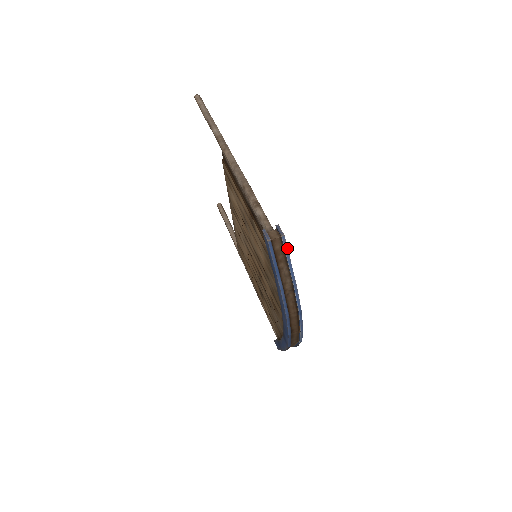
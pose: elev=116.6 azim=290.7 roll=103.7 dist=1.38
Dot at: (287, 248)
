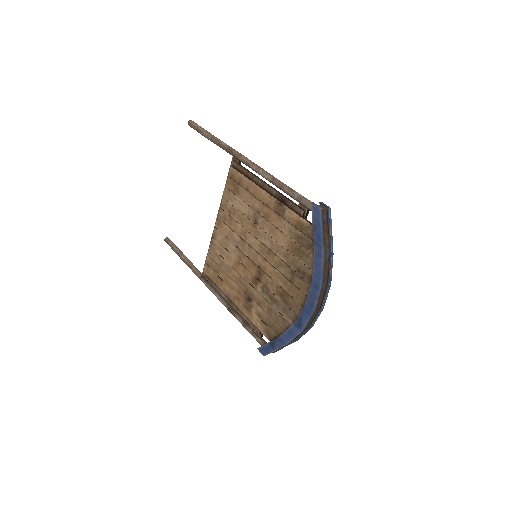
Dot at: (331, 220)
